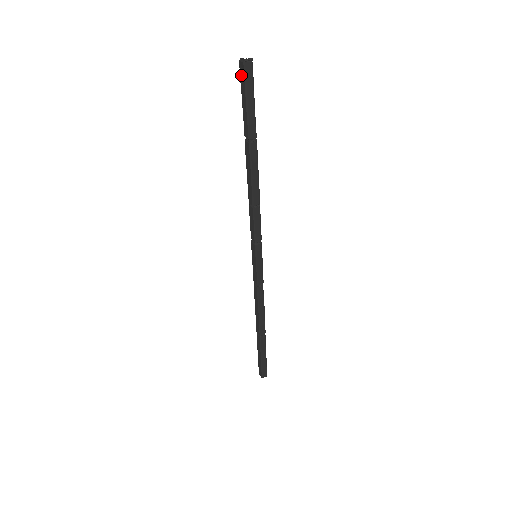
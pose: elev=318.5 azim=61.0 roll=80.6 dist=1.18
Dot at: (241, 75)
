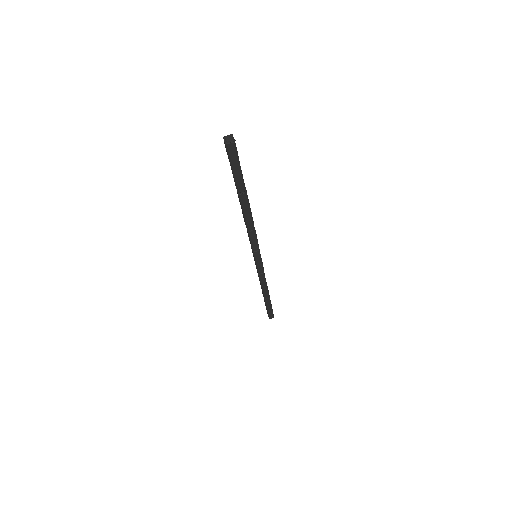
Dot at: (226, 149)
